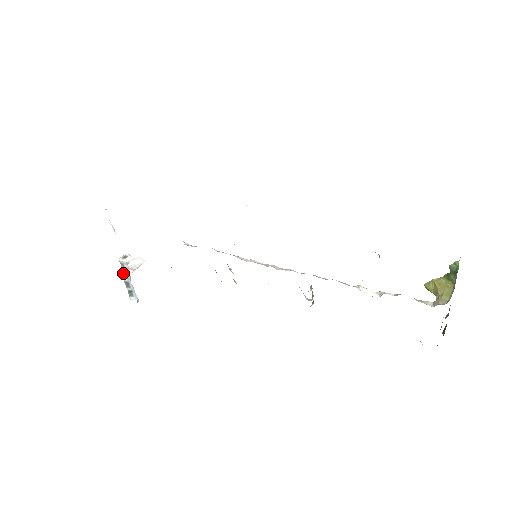
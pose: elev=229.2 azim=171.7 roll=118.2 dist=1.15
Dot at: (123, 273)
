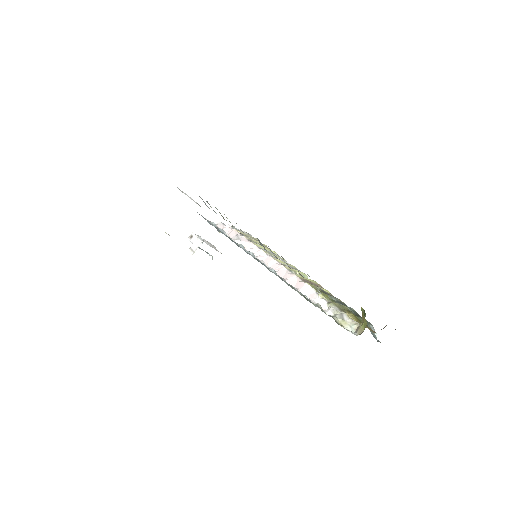
Dot at: occluded
